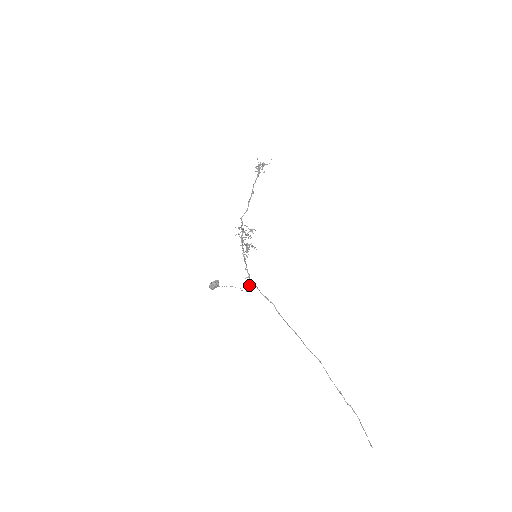
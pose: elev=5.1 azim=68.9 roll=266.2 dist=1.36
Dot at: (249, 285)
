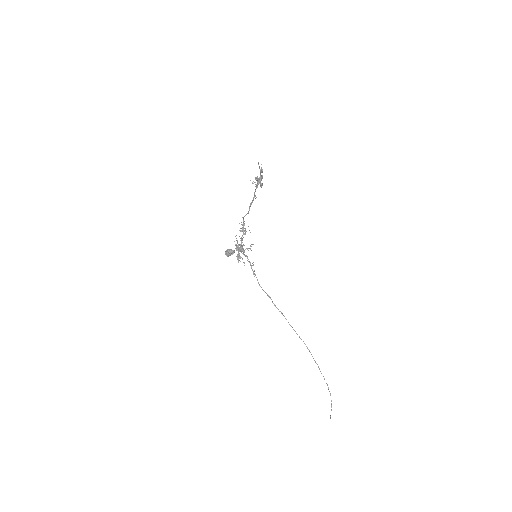
Dot at: (253, 272)
